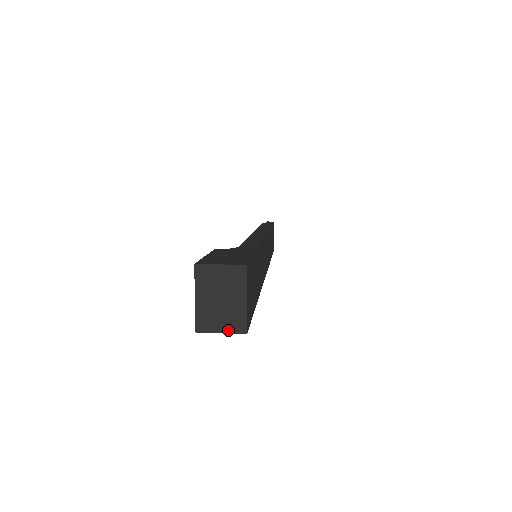
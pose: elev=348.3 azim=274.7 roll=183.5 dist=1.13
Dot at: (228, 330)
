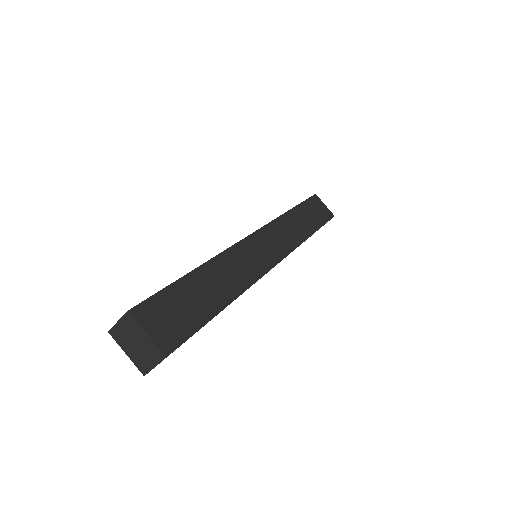
Dot at: (156, 362)
